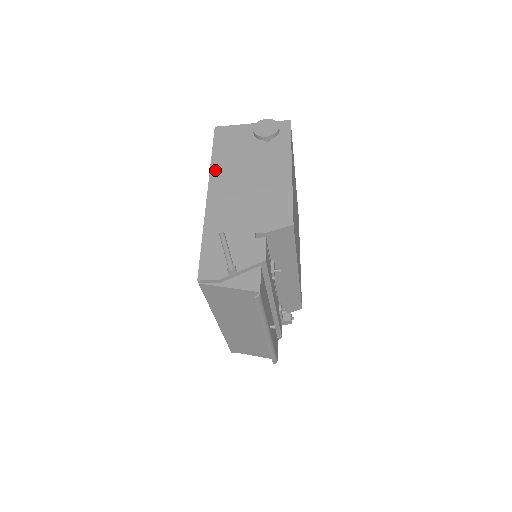
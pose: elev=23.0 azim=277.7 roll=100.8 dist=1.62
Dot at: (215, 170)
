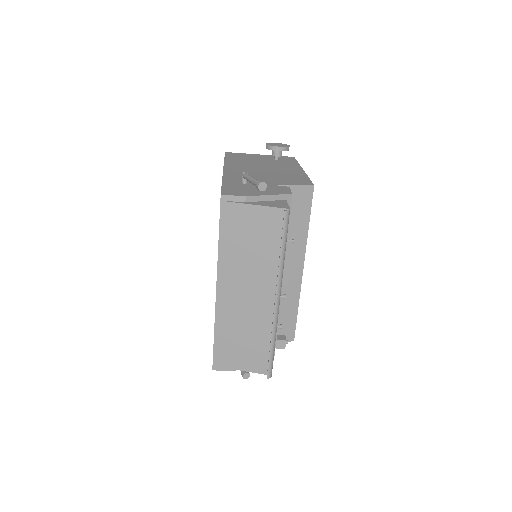
Dot at: (229, 163)
